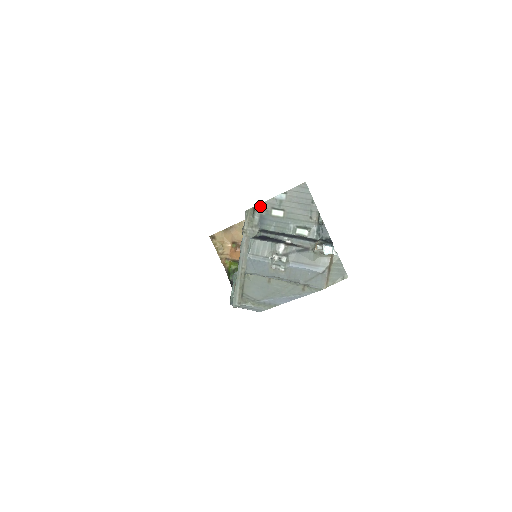
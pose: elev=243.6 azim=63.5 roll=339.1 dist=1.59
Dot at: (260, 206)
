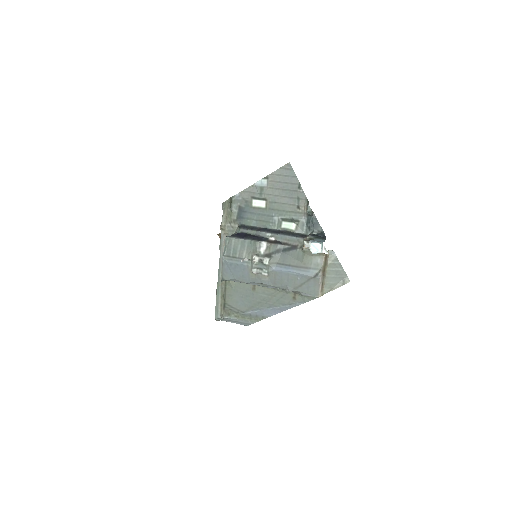
Dot at: (238, 196)
